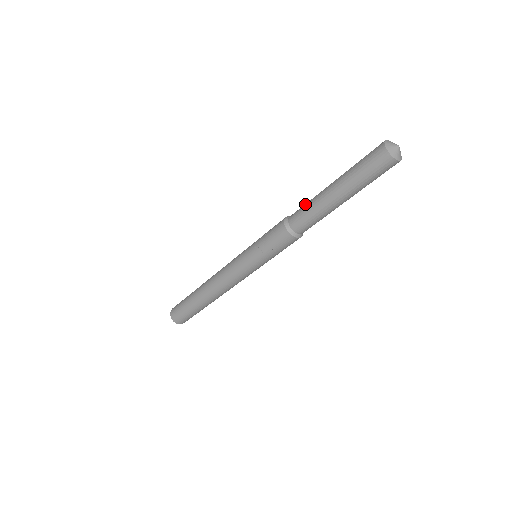
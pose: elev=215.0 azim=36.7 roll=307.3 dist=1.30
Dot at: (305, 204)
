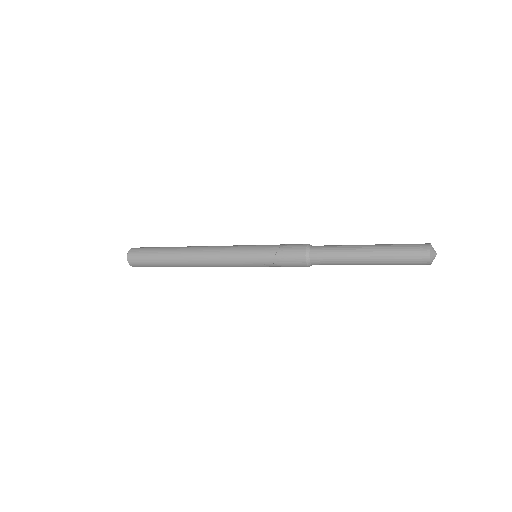
Dot at: (333, 247)
